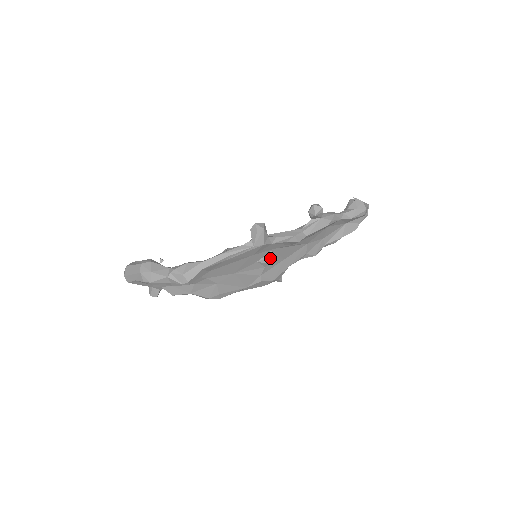
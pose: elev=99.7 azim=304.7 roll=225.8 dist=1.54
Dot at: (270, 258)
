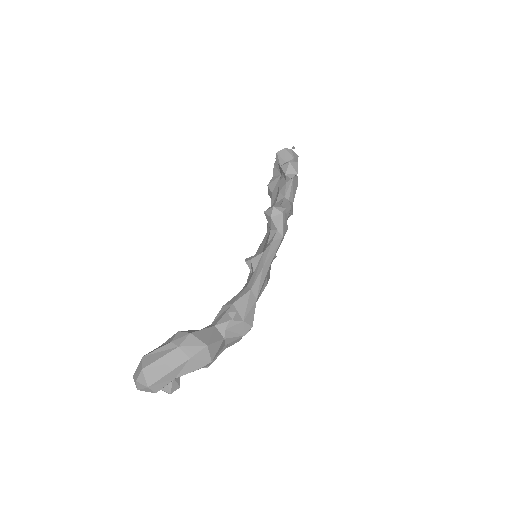
Dot at: occluded
